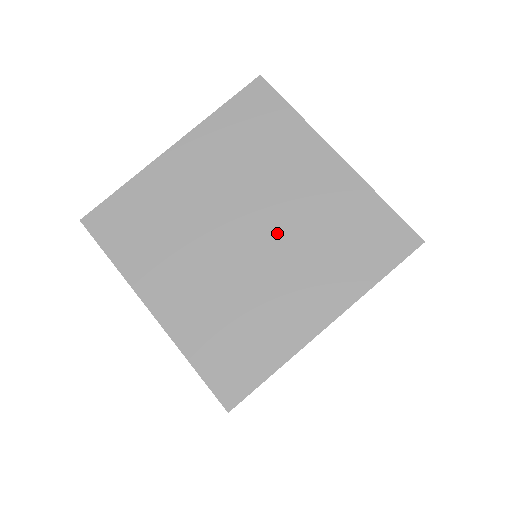
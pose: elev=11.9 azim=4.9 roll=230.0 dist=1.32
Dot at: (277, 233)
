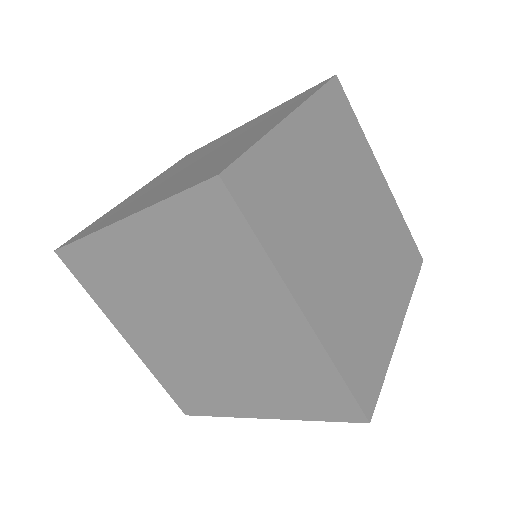
Dot at: (368, 237)
